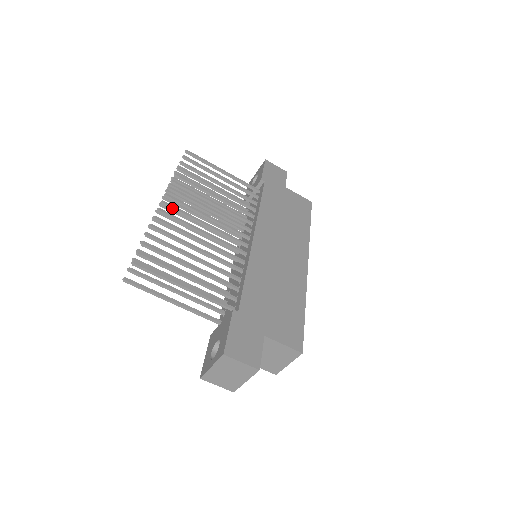
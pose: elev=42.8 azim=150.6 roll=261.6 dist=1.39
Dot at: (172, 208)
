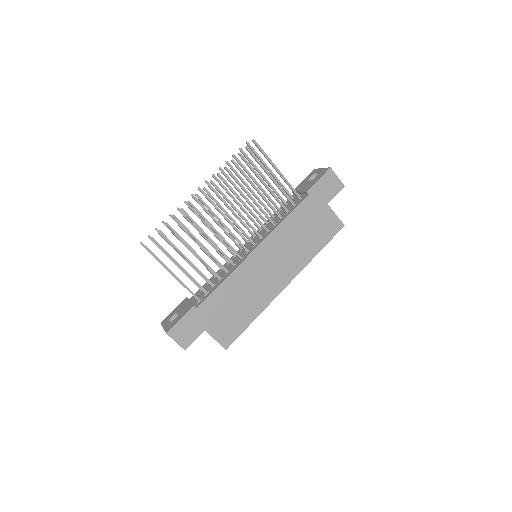
Dot at: (202, 203)
